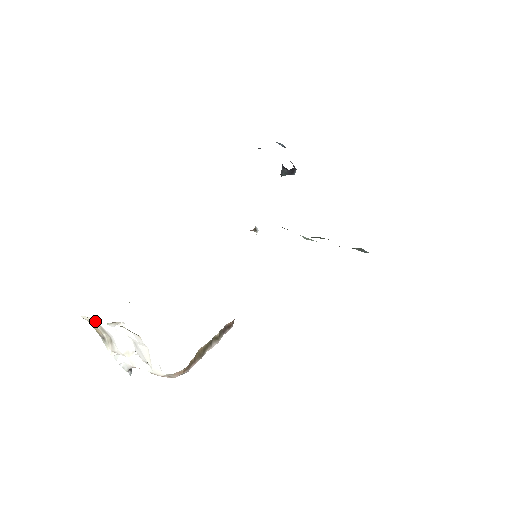
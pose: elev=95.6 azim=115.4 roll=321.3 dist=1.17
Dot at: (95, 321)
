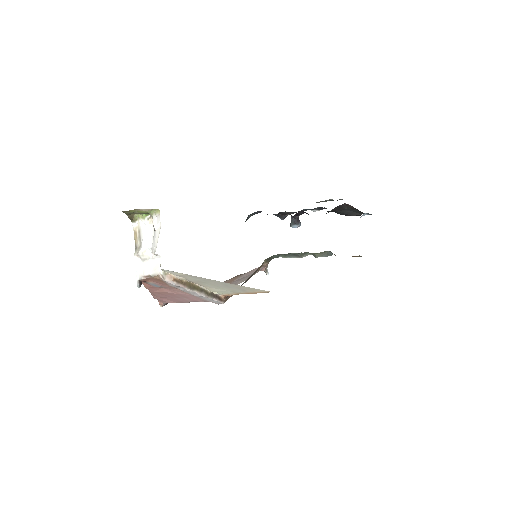
Dot at: (139, 226)
